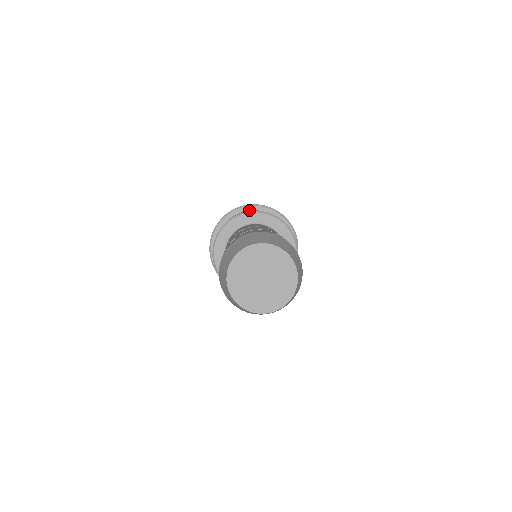
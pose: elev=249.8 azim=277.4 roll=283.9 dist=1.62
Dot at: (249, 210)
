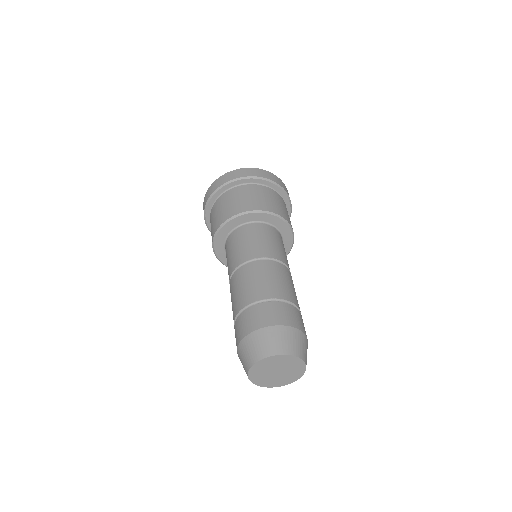
Dot at: (230, 187)
